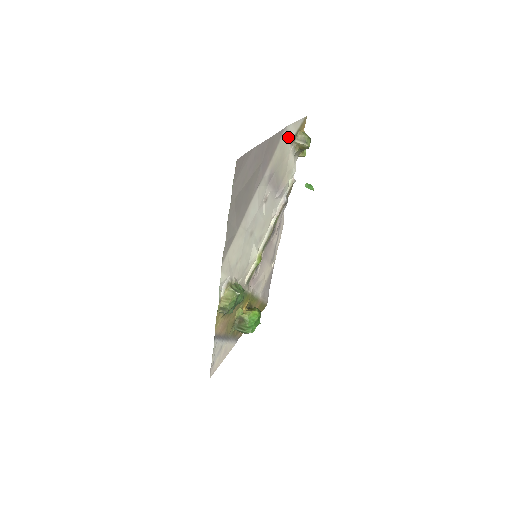
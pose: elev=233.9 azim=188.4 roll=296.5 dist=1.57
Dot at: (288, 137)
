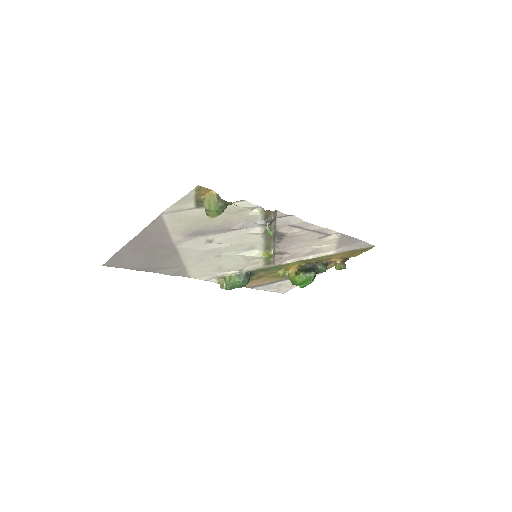
Dot at: (183, 209)
